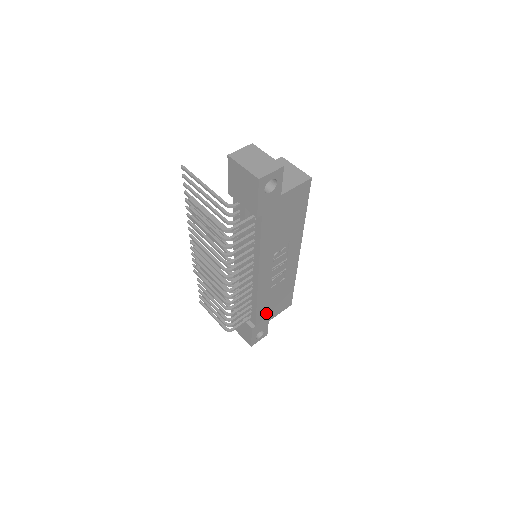
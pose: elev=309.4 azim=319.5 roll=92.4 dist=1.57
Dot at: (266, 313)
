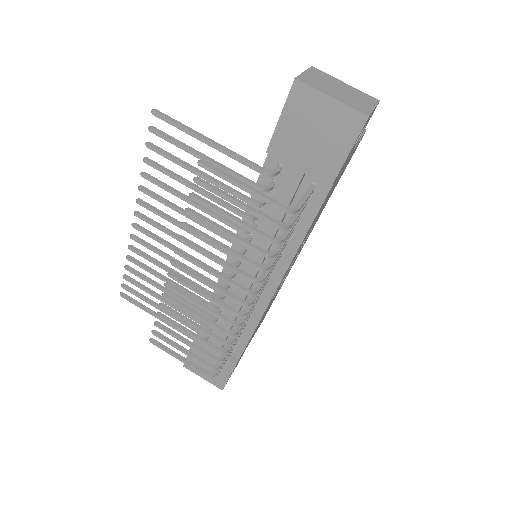
Dot at: (251, 338)
